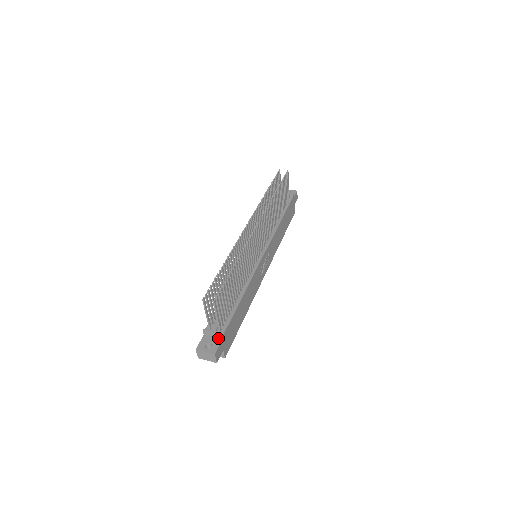
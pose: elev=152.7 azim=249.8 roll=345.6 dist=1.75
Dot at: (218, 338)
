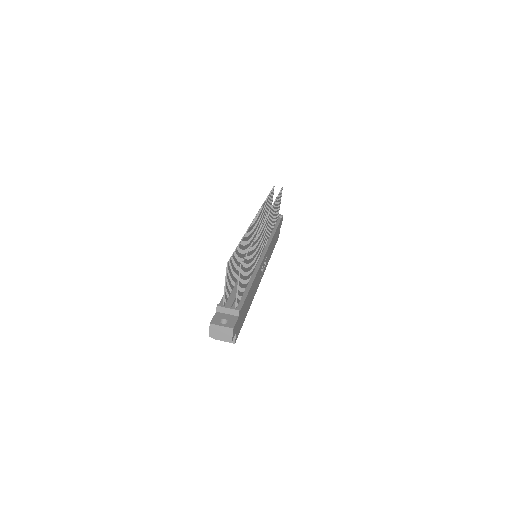
Dot at: (233, 315)
